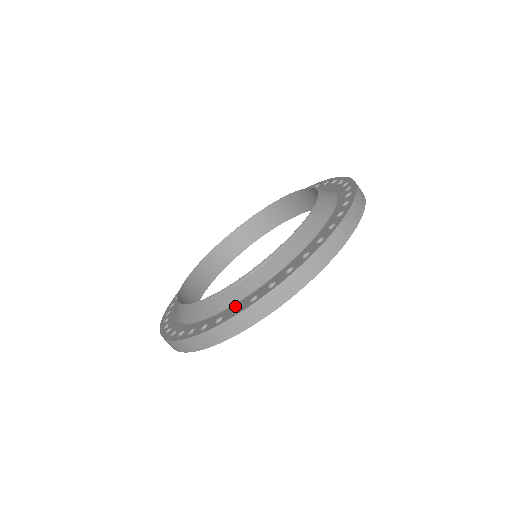
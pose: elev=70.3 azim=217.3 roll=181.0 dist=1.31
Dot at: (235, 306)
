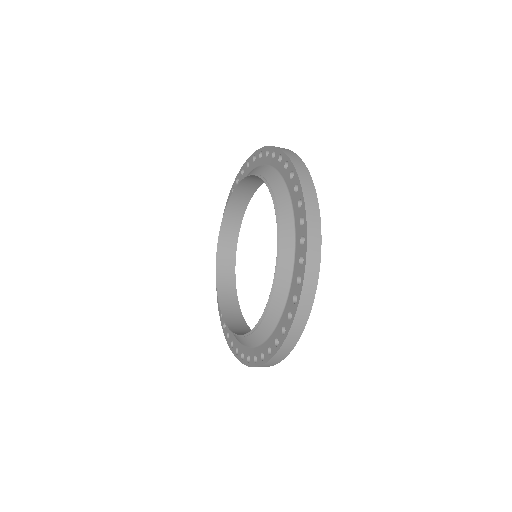
Dot at: (260, 349)
